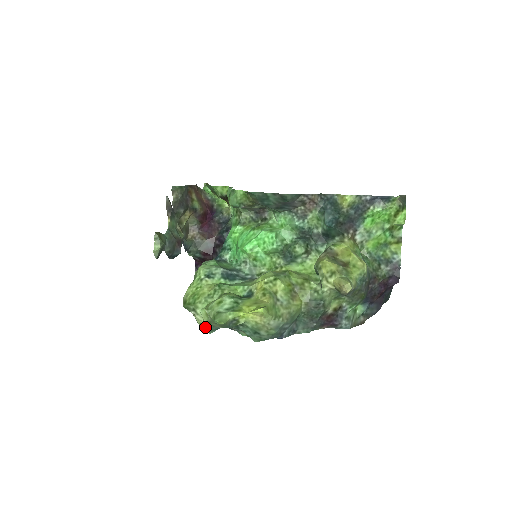
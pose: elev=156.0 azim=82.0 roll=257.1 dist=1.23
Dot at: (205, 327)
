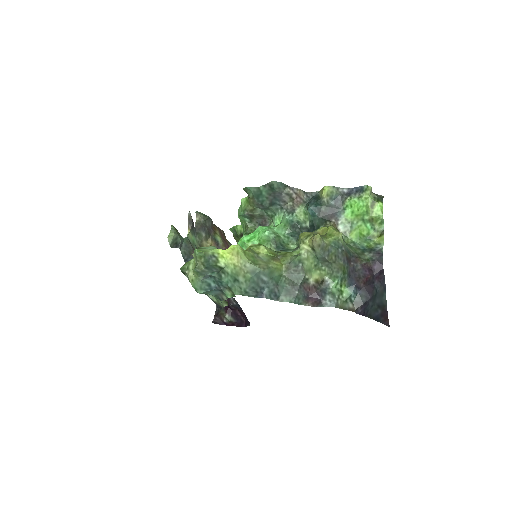
Dot at: (195, 283)
